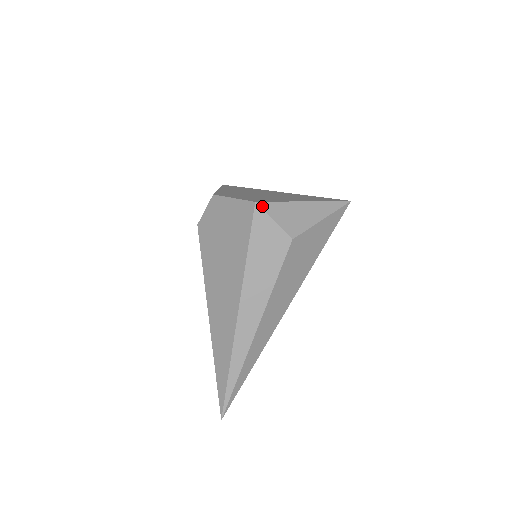
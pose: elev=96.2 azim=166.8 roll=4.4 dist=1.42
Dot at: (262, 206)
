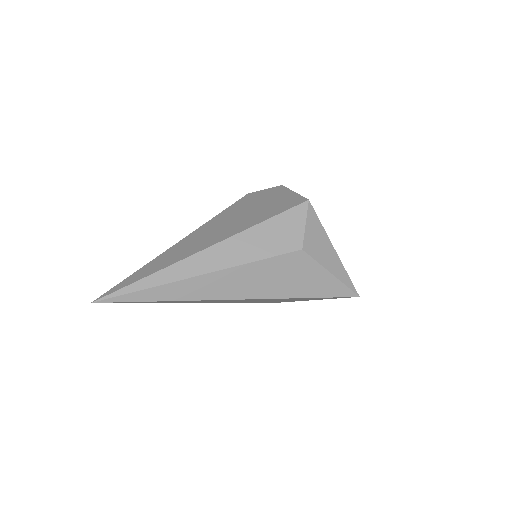
Dot at: (309, 207)
